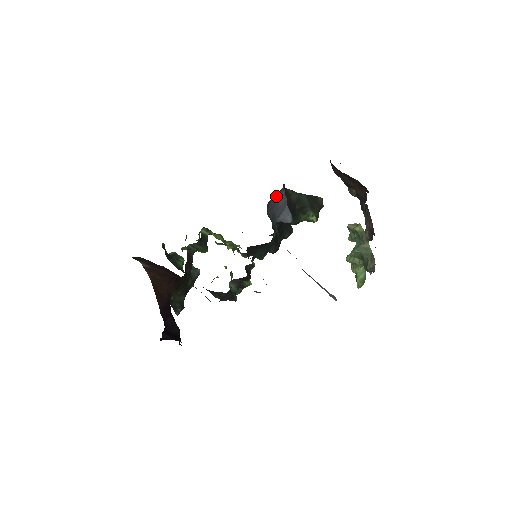
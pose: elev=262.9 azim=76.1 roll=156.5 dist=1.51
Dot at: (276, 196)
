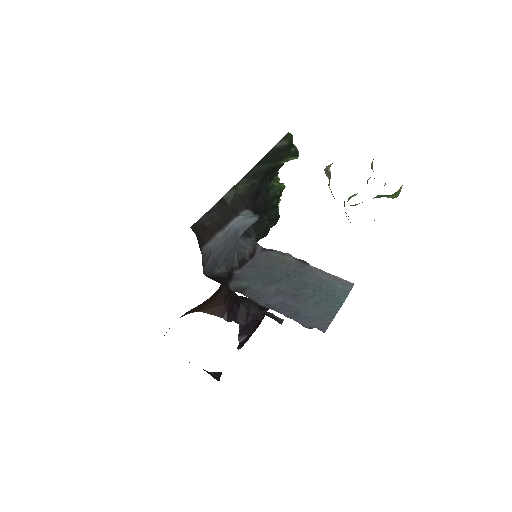
Dot at: (205, 263)
